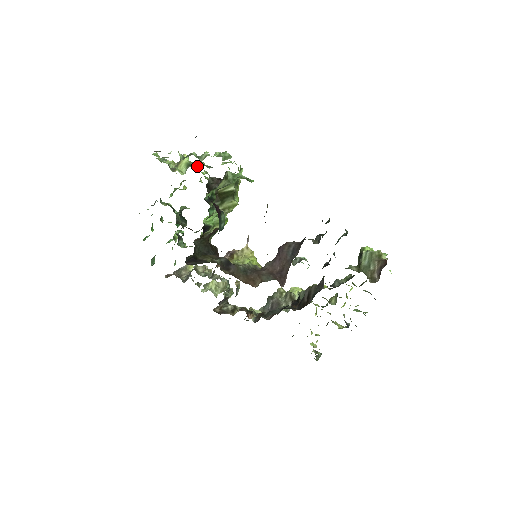
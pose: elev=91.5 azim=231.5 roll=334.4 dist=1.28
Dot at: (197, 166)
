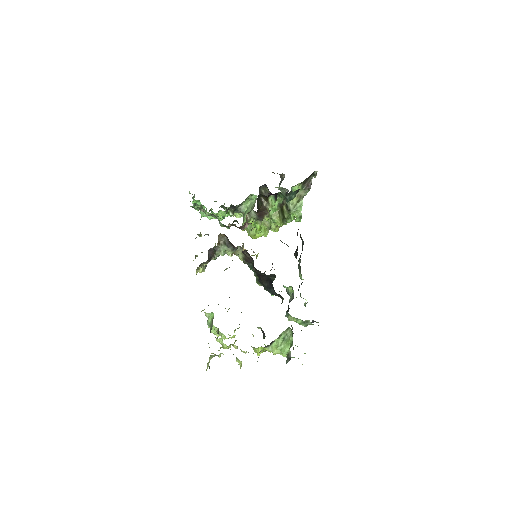
Dot at: occluded
